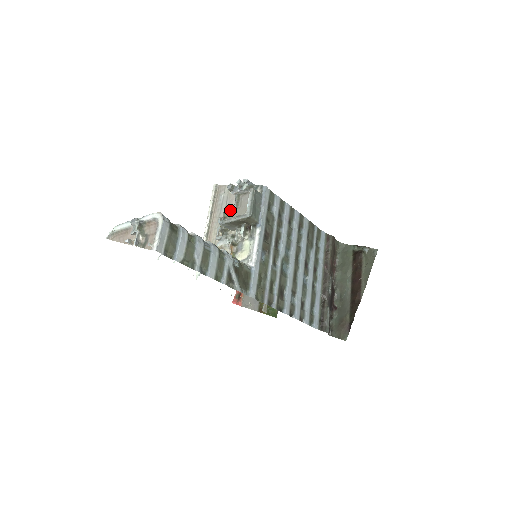
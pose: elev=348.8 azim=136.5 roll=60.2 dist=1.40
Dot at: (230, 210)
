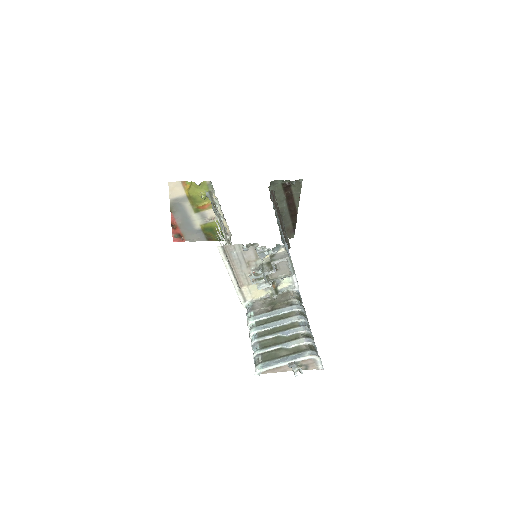
Dot at: (270, 273)
